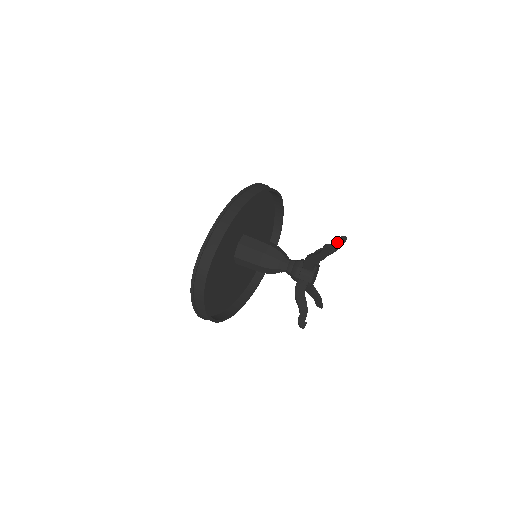
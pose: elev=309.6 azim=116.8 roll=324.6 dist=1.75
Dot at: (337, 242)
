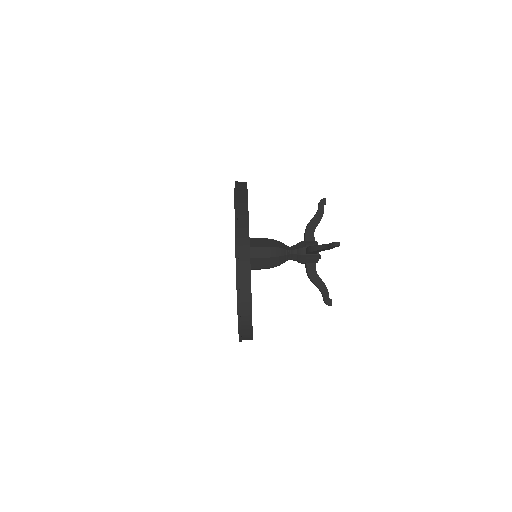
Dot at: (320, 208)
